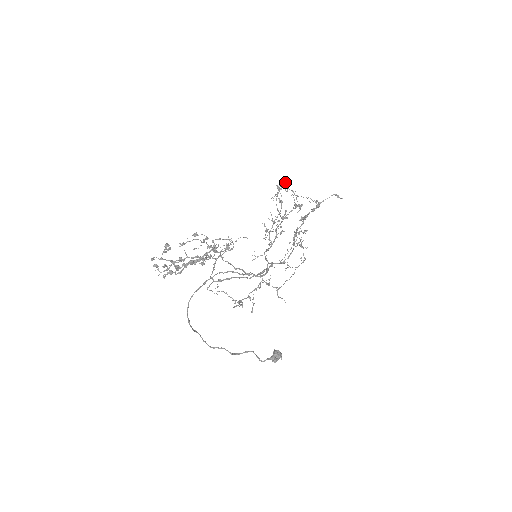
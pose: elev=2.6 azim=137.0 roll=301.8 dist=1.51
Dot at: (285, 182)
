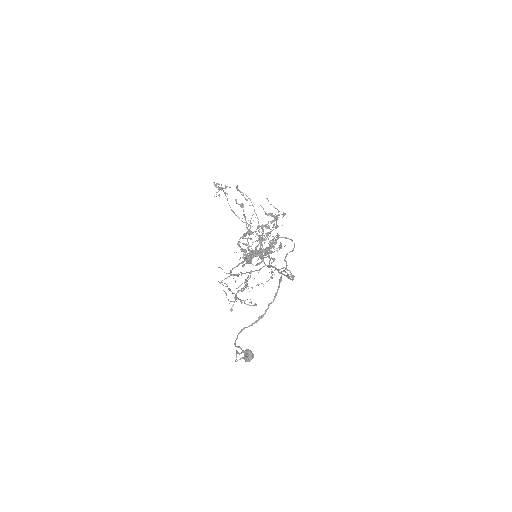
Dot at: occluded
